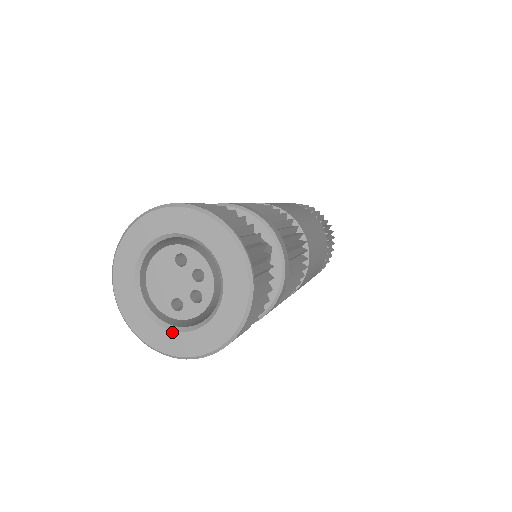
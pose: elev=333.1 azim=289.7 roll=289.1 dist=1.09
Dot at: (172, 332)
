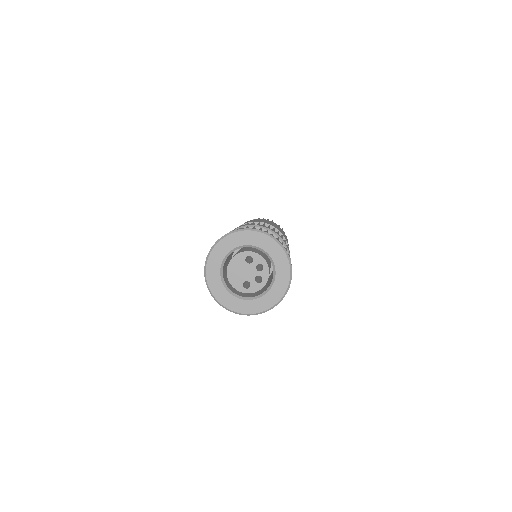
Dot at: (245, 300)
